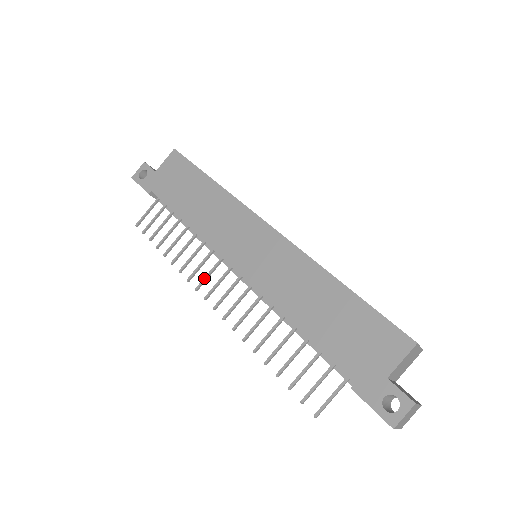
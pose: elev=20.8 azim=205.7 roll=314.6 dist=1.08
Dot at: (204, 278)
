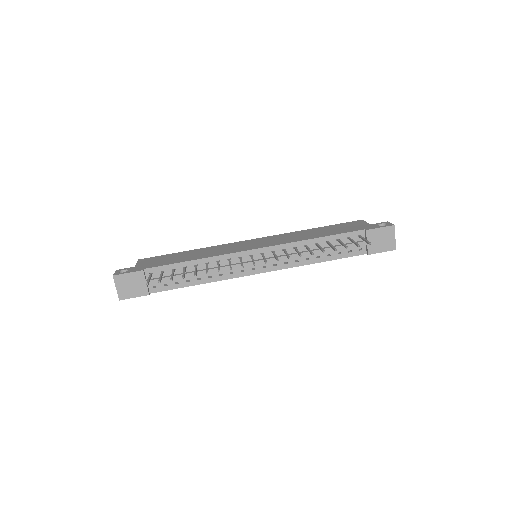
Dot at: (241, 263)
